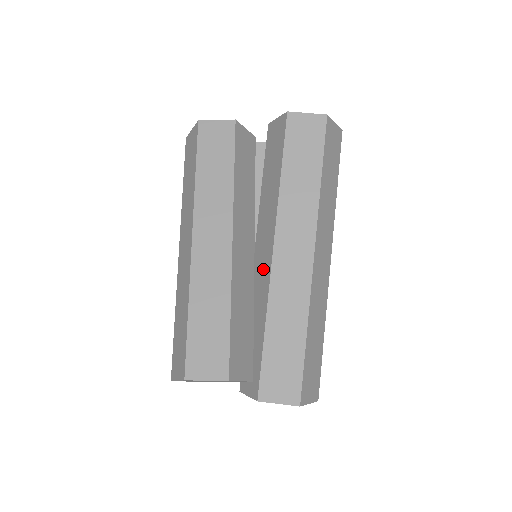
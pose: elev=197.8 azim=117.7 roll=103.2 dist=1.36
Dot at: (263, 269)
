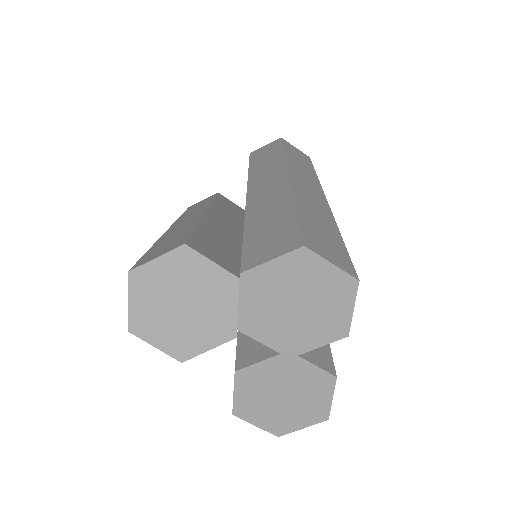
Dot at: occluded
